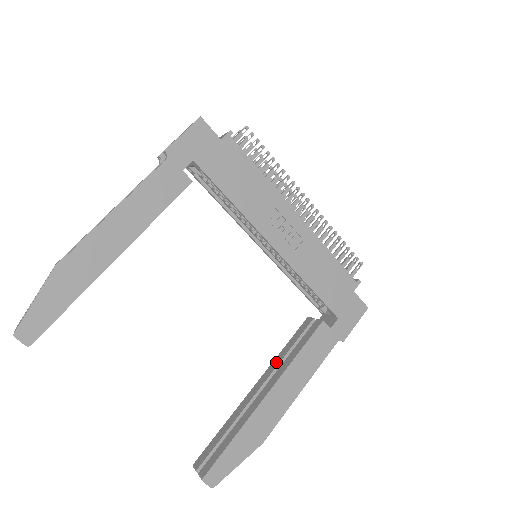
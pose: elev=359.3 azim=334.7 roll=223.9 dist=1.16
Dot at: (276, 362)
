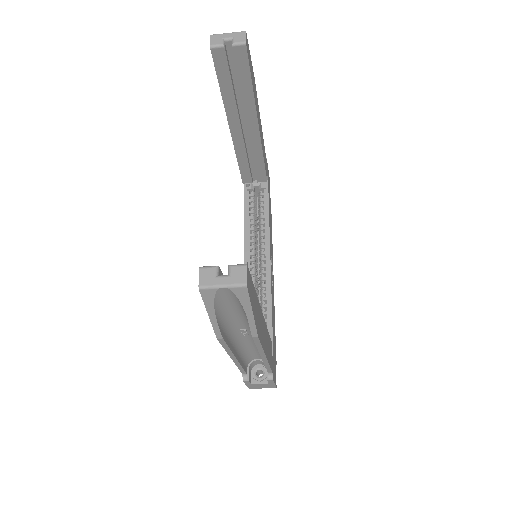
Dot at: occluded
